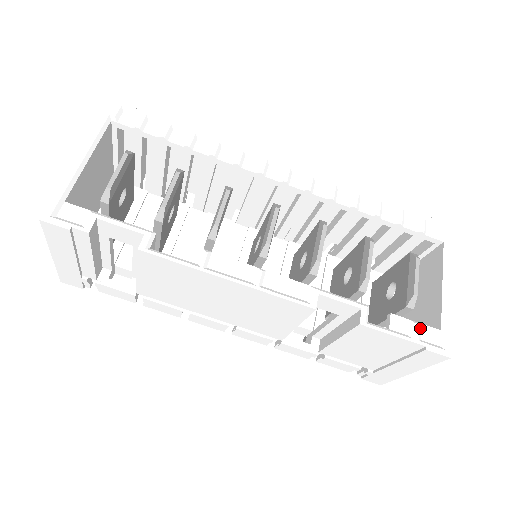
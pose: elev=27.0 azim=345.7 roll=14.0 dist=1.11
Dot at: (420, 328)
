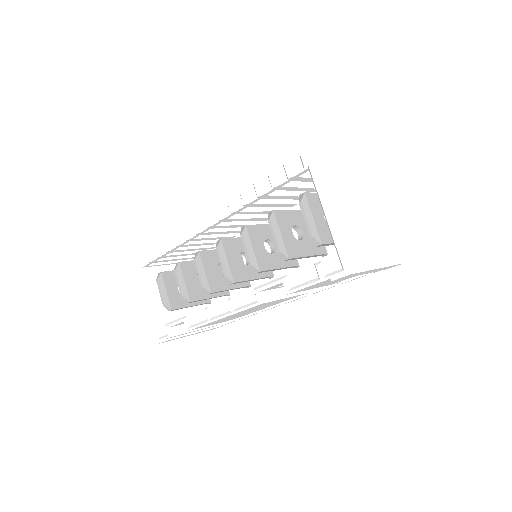
Dot at: (322, 266)
